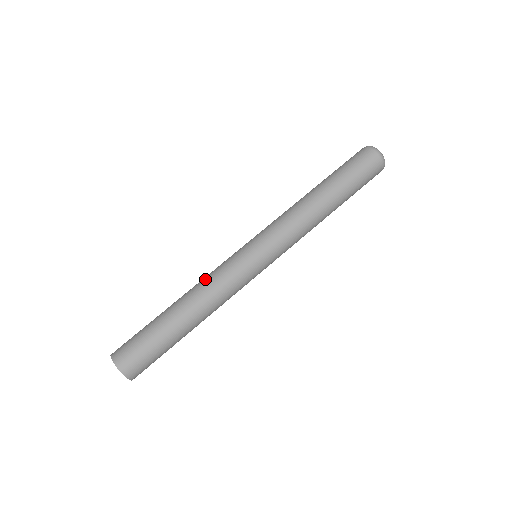
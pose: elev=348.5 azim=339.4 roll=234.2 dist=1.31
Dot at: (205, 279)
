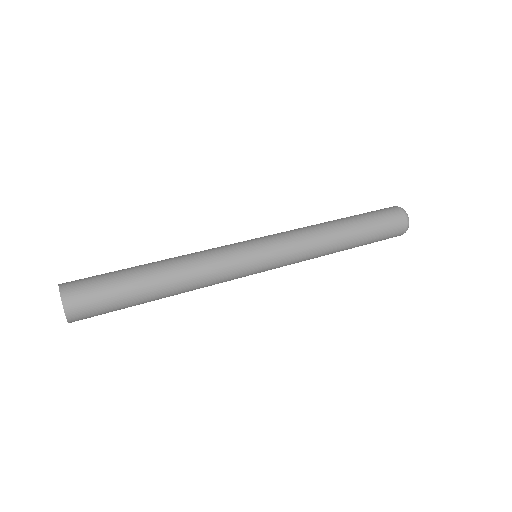
Dot at: (195, 252)
